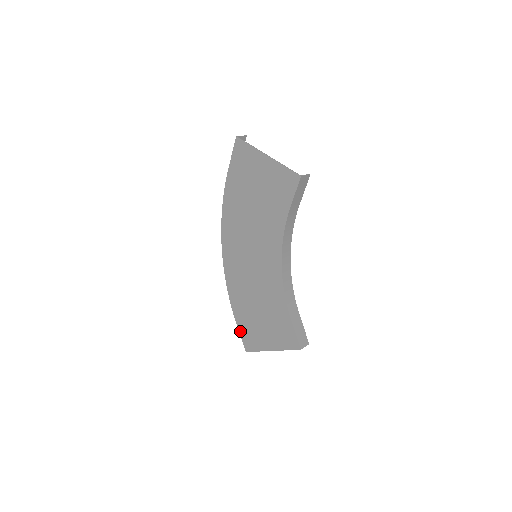
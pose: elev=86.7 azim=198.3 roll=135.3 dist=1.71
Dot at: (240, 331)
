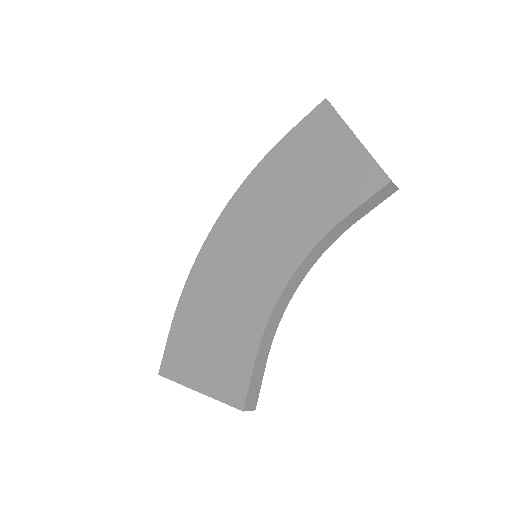
Dot at: (168, 343)
